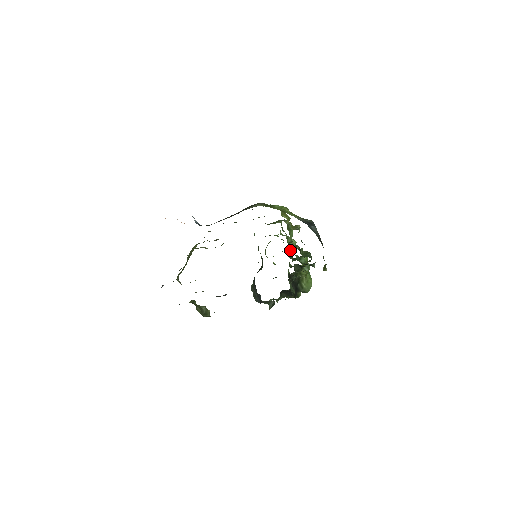
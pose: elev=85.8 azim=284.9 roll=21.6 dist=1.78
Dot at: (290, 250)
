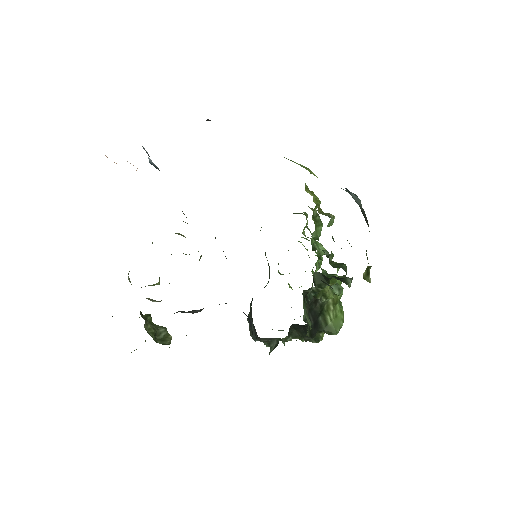
Dot at: (315, 263)
